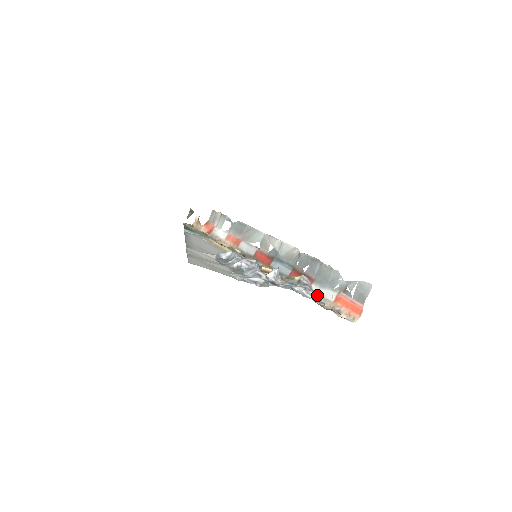
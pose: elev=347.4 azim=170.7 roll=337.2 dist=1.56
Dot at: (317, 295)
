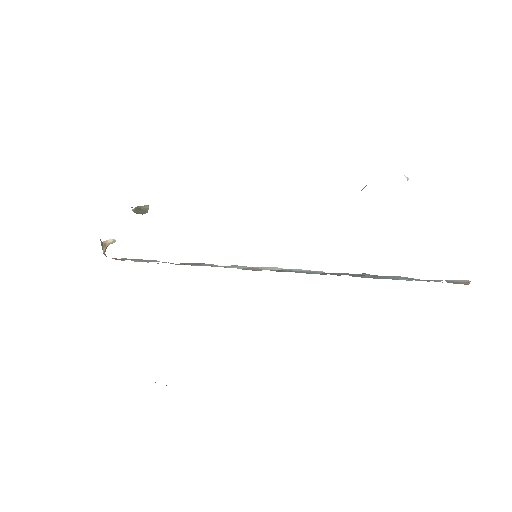
Dot at: occluded
